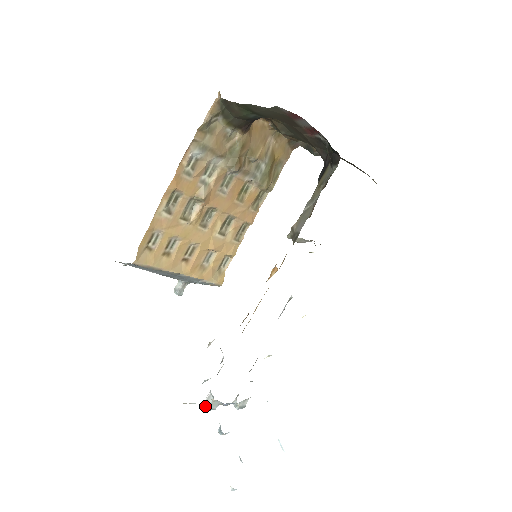
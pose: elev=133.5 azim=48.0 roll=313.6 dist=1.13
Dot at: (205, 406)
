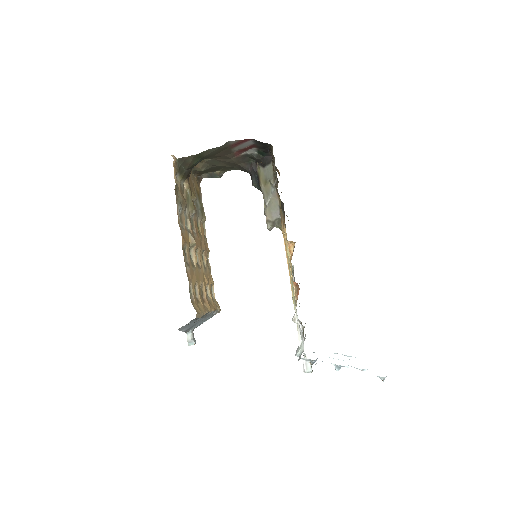
Dot at: (309, 371)
